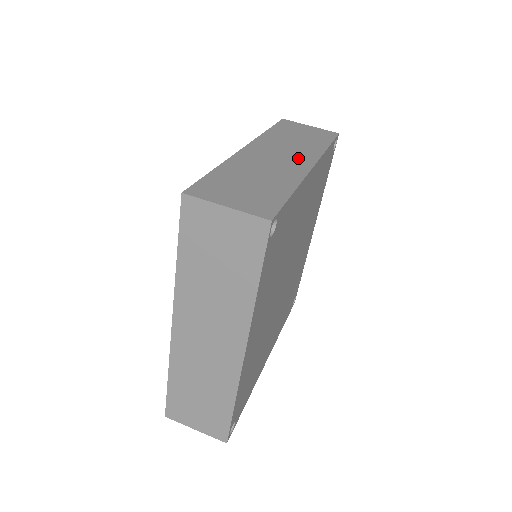
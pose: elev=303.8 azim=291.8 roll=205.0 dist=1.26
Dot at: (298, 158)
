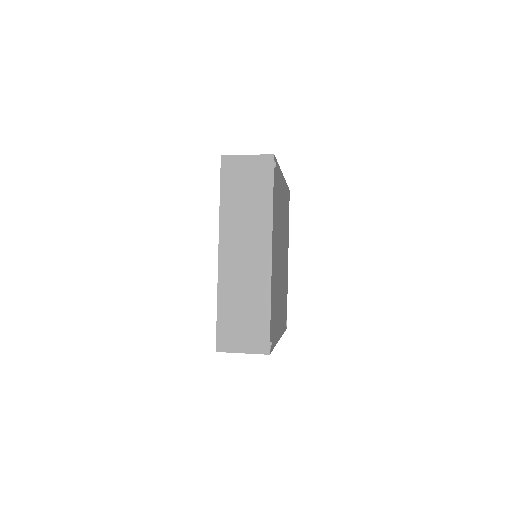
Dot at: occluded
